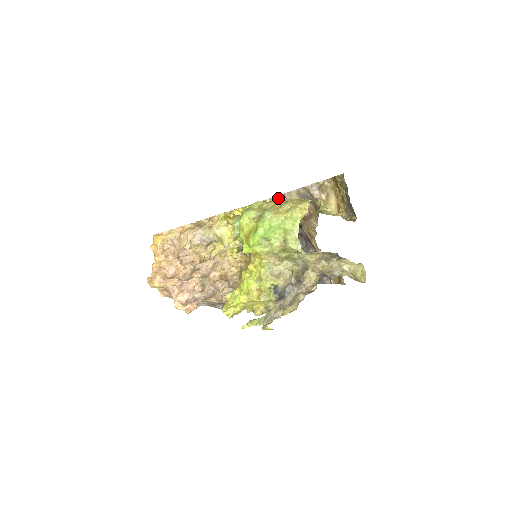
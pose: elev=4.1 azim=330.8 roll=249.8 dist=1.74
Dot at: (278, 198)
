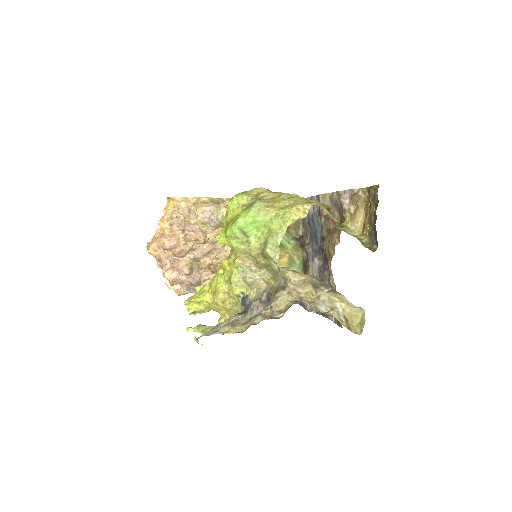
Dot at: (314, 199)
